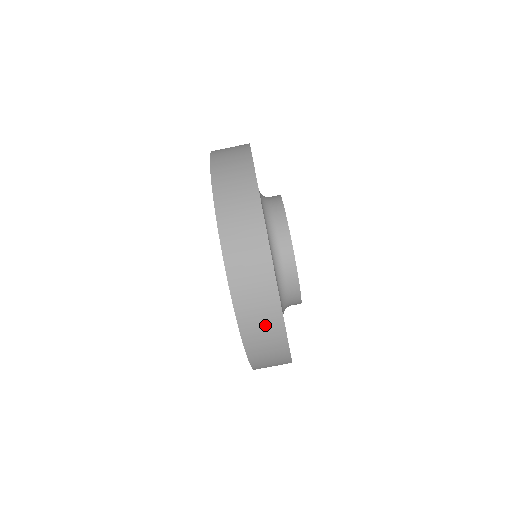
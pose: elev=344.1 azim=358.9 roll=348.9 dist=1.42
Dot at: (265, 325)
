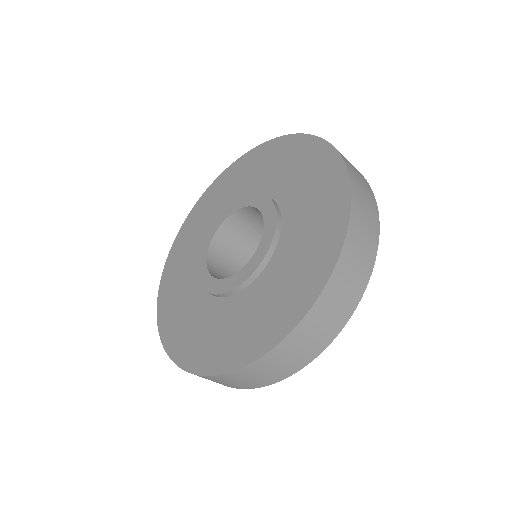
Dot at: (221, 383)
